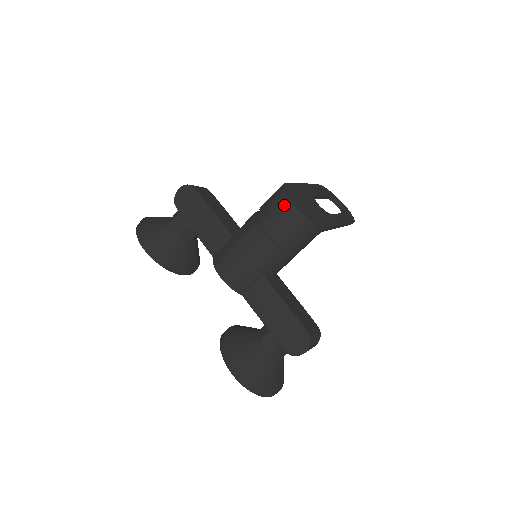
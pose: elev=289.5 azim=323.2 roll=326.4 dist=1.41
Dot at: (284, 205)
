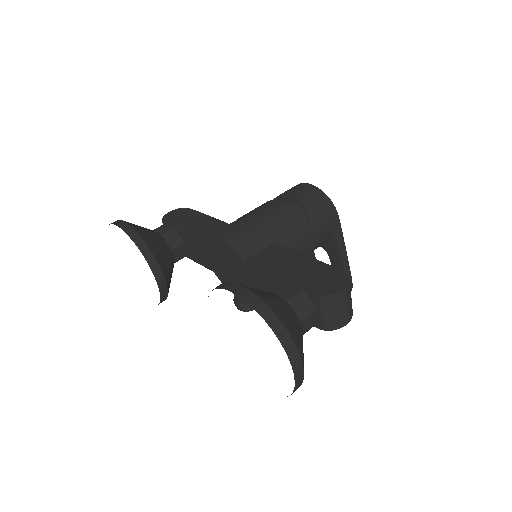
Dot at: (299, 186)
